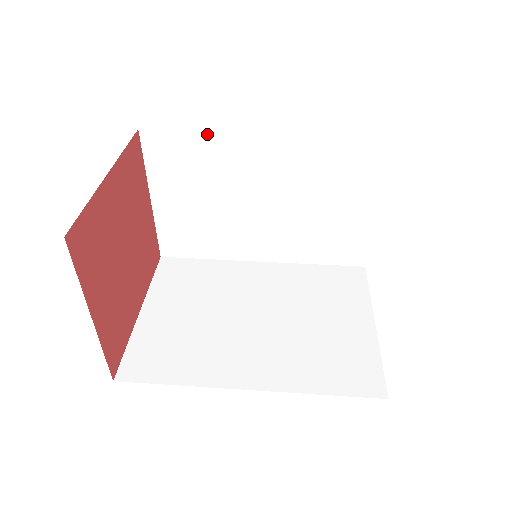
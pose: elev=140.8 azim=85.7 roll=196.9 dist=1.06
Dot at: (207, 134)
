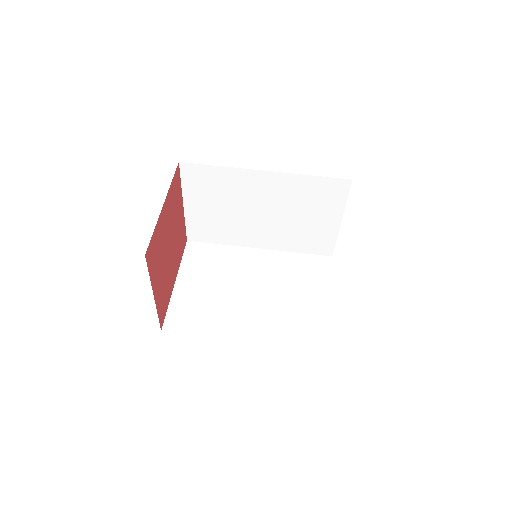
Dot at: (227, 168)
